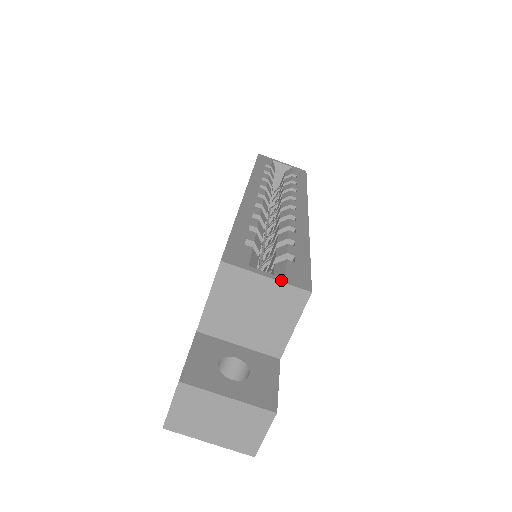
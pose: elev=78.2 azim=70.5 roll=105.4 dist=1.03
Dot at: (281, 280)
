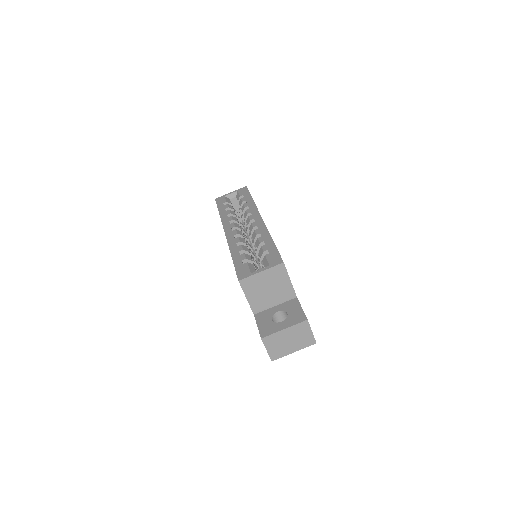
Dot at: (268, 268)
